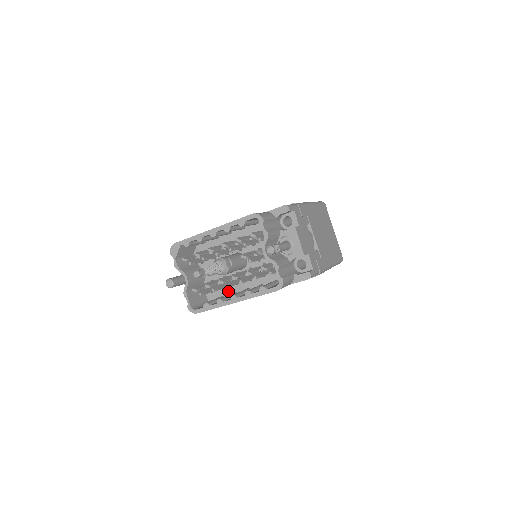
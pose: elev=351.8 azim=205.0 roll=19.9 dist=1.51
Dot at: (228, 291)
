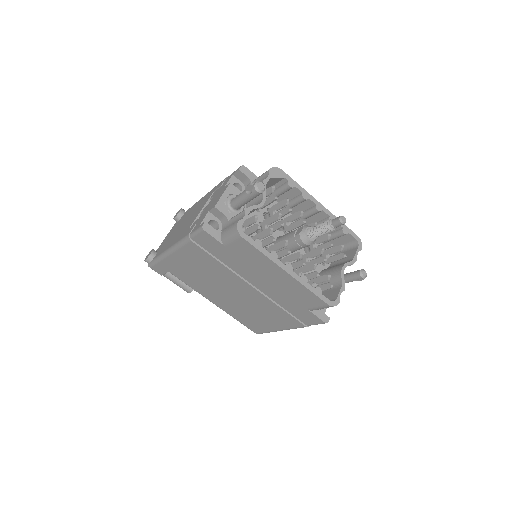
Dot at: occluded
